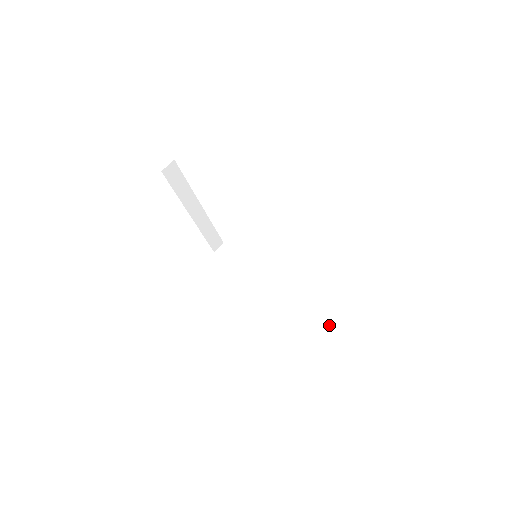
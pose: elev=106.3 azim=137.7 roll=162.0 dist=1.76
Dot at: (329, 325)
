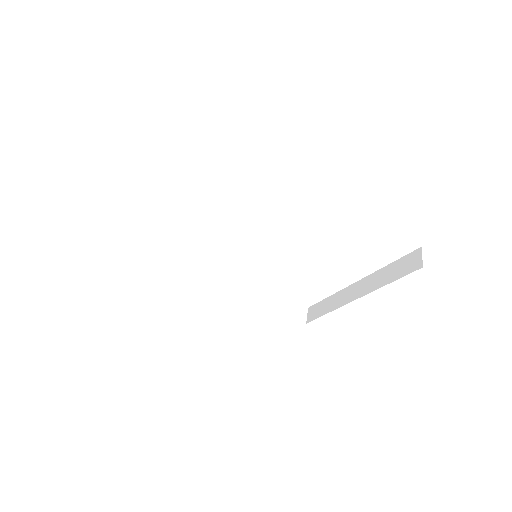
Dot at: (295, 305)
